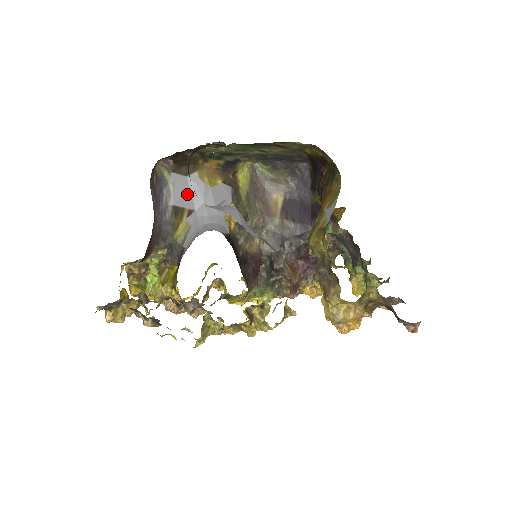
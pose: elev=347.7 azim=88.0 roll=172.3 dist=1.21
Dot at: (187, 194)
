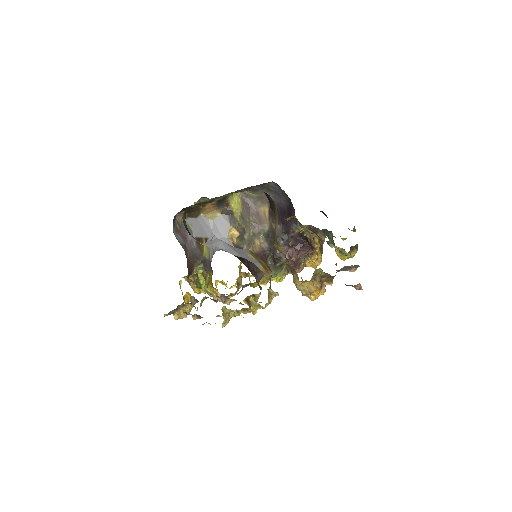
Dot at: (201, 229)
